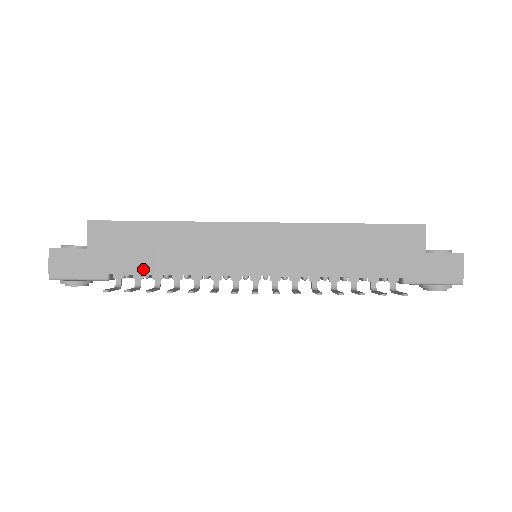
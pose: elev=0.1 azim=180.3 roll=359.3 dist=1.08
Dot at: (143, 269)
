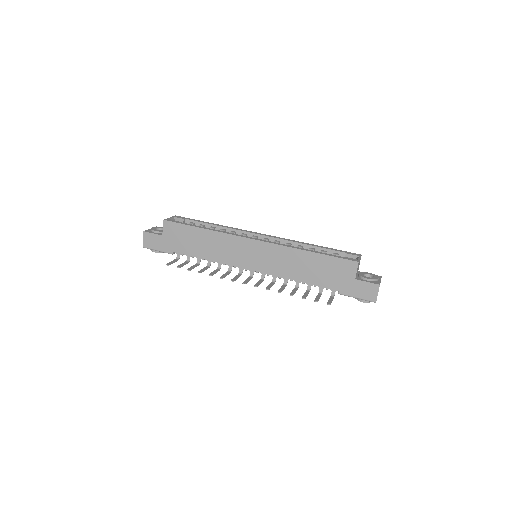
Dot at: (191, 253)
